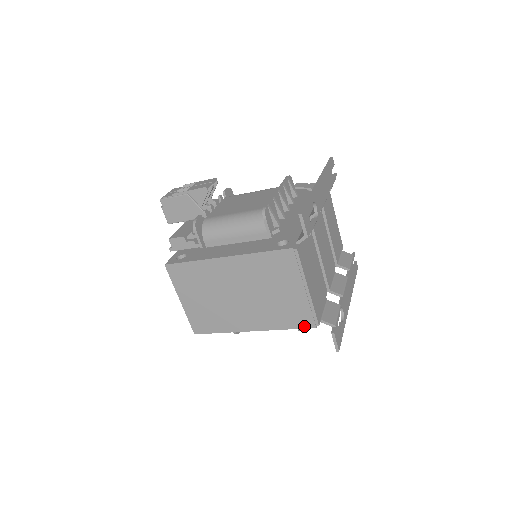
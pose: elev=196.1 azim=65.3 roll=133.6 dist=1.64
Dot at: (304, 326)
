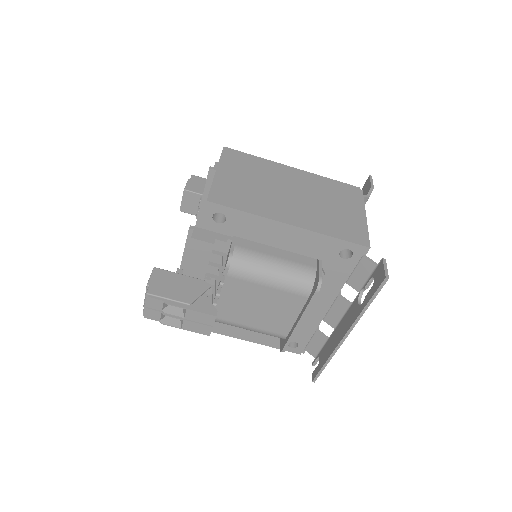
Dot at: (354, 241)
